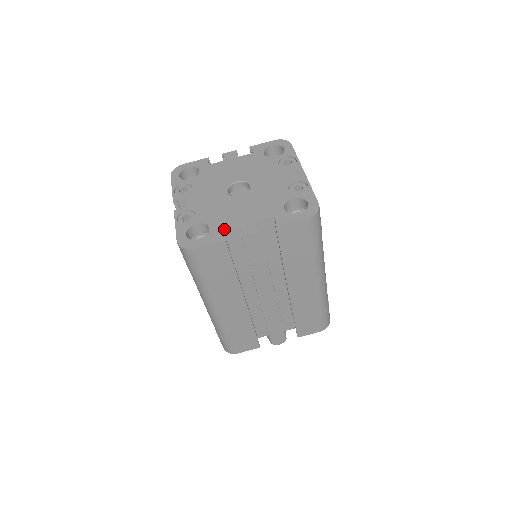
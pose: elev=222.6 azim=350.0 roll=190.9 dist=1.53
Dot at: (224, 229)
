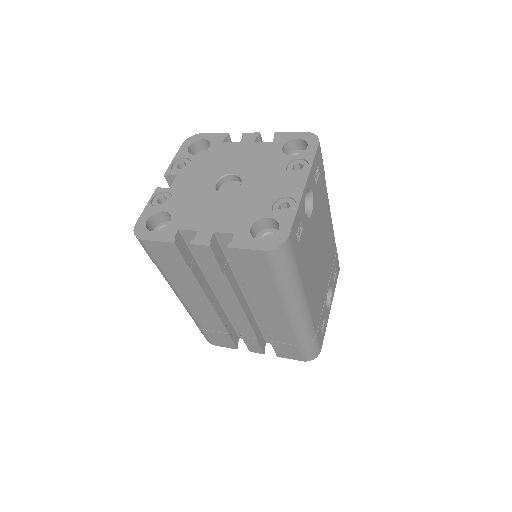
Dot at: (181, 228)
